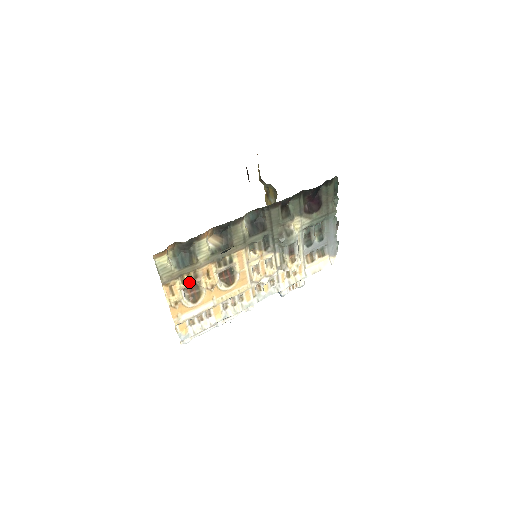
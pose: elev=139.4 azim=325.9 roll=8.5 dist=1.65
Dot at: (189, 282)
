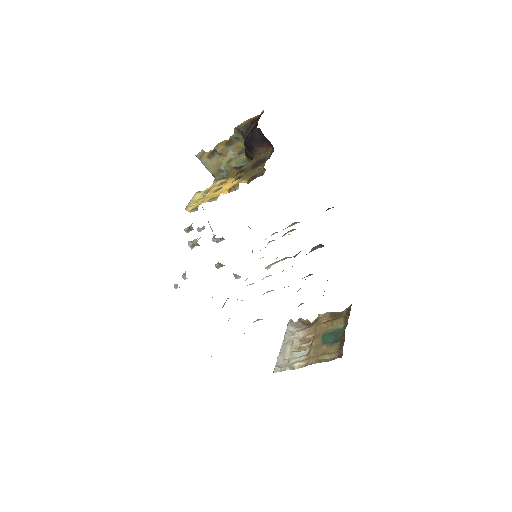
Dot at: occluded
